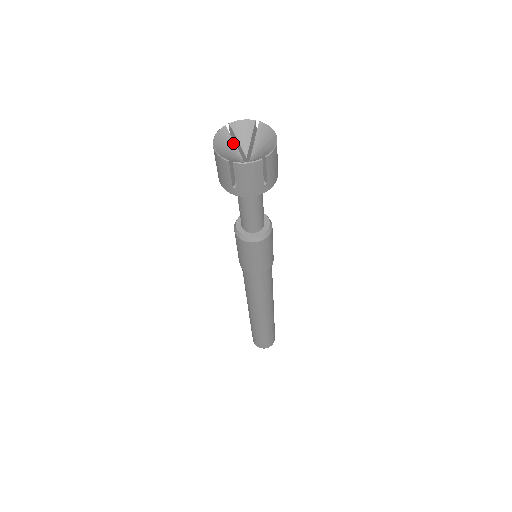
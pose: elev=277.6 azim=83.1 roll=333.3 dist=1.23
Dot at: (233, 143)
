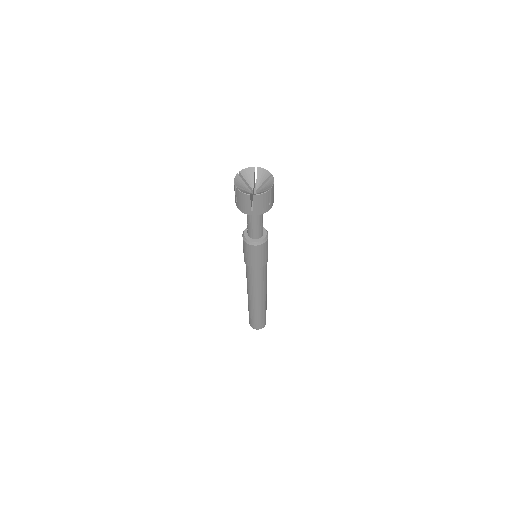
Dot at: (244, 183)
